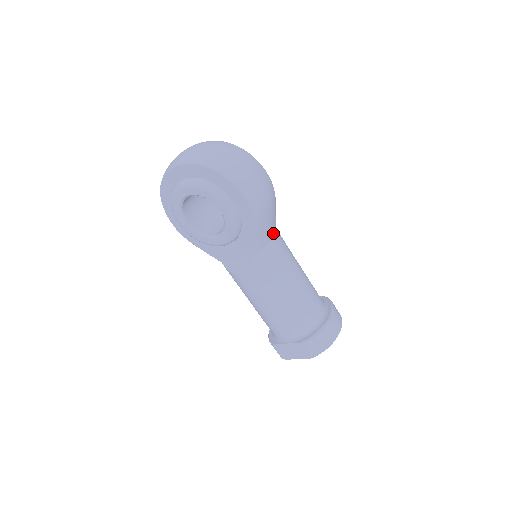
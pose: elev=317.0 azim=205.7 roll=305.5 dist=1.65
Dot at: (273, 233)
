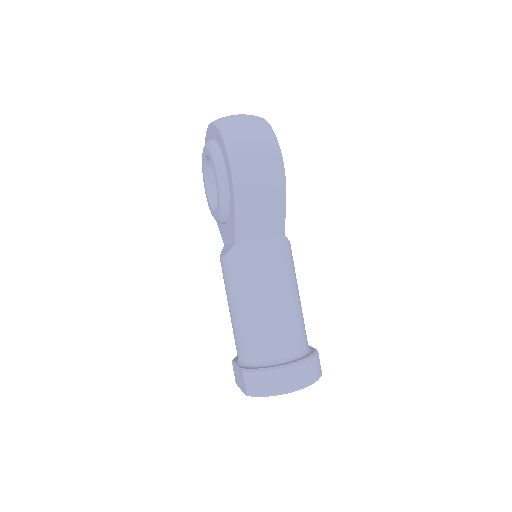
Dot at: (266, 233)
